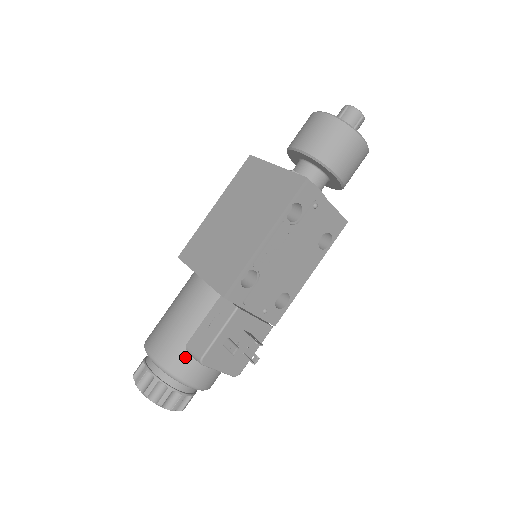
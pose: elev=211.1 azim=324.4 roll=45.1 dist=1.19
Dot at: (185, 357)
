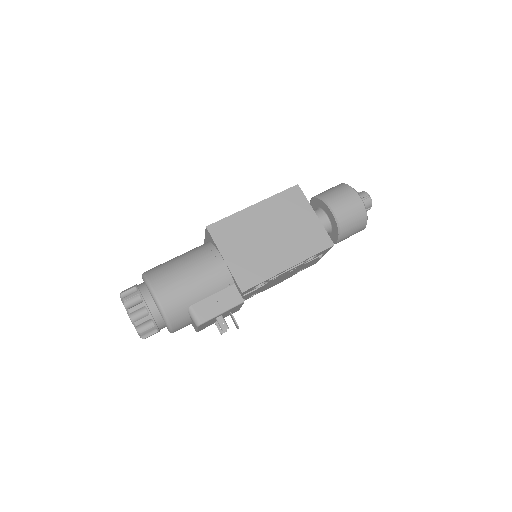
Dot at: (185, 313)
